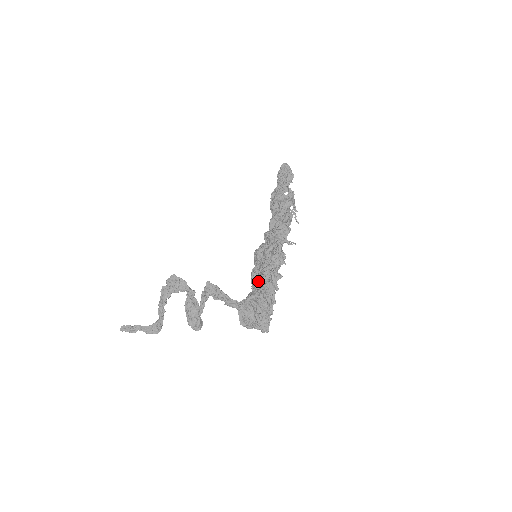
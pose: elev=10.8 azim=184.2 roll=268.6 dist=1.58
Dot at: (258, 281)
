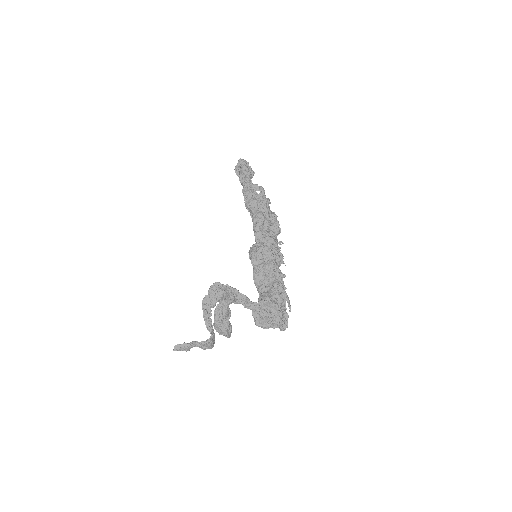
Dot at: (265, 281)
